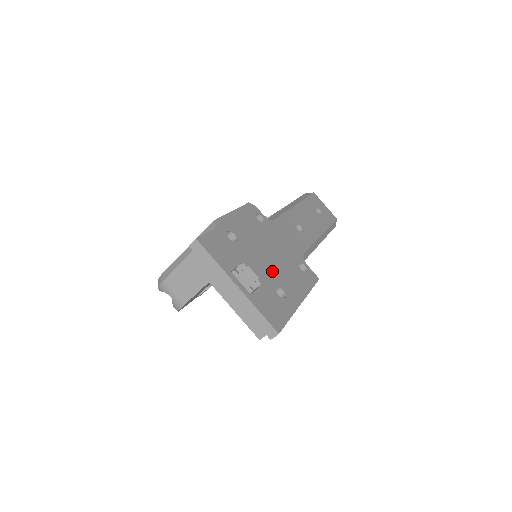
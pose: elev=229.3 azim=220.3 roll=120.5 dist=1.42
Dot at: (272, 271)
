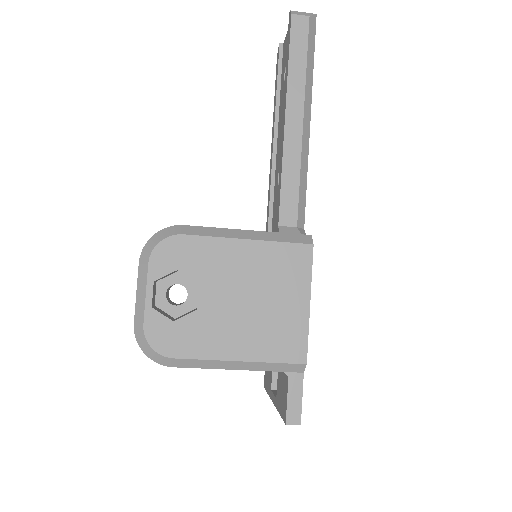
Dot at: occluded
